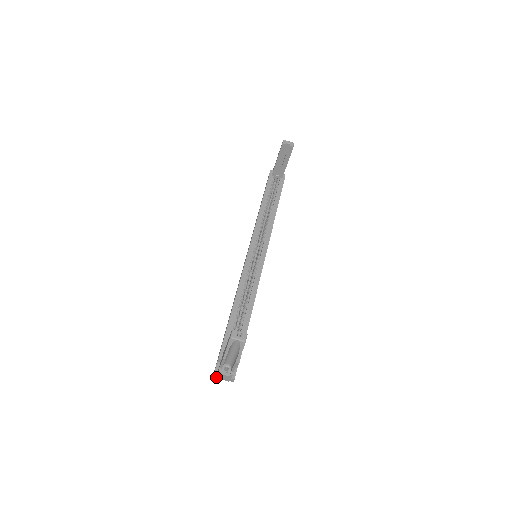
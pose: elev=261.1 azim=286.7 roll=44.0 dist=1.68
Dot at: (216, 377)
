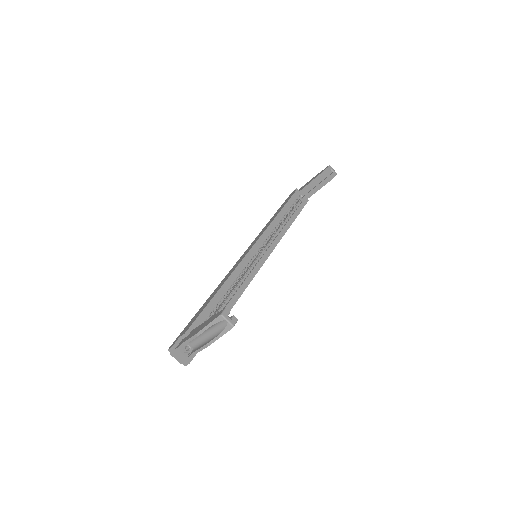
Dot at: (170, 352)
